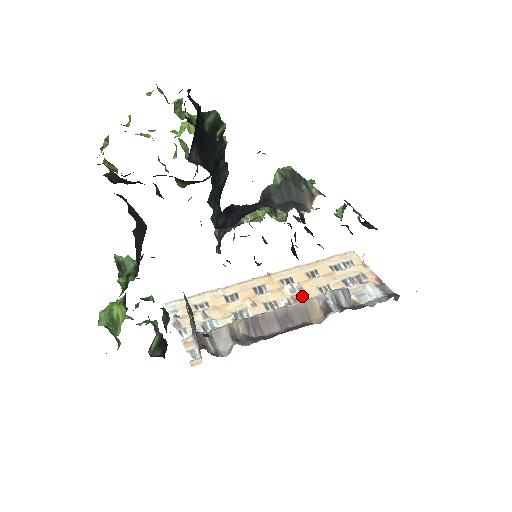
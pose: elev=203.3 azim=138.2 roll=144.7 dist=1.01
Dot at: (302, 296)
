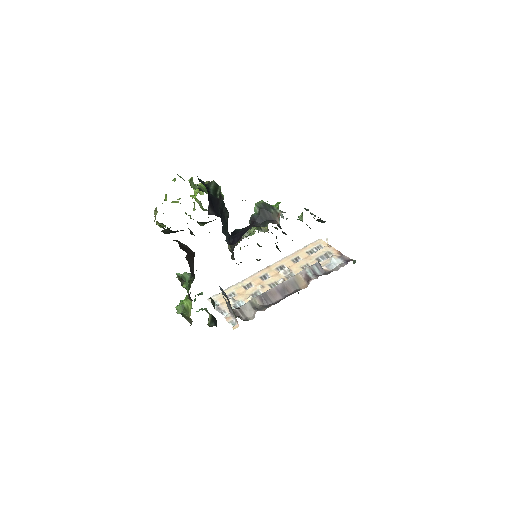
Dot at: (292, 275)
